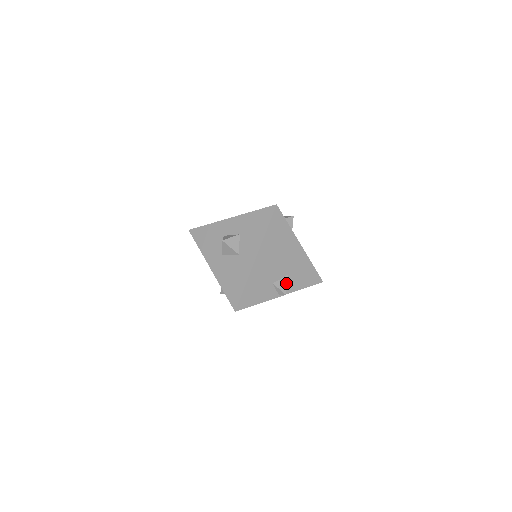
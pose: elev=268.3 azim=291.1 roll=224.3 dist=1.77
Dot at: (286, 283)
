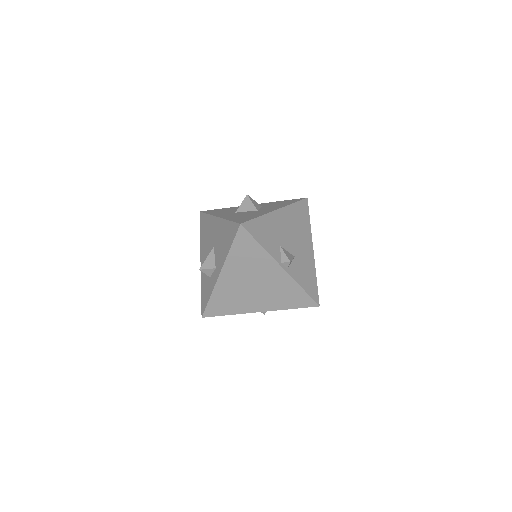
Dot at: (292, 258)
